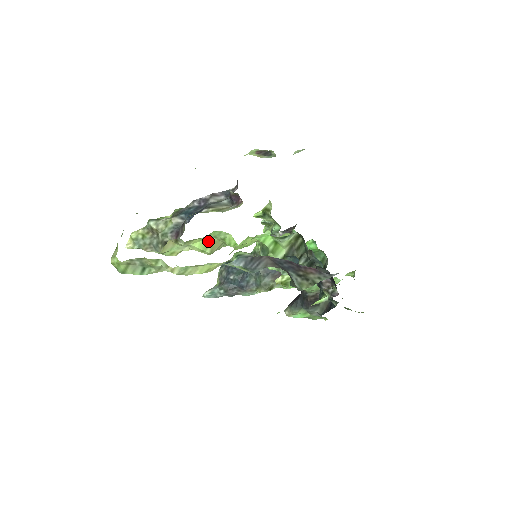
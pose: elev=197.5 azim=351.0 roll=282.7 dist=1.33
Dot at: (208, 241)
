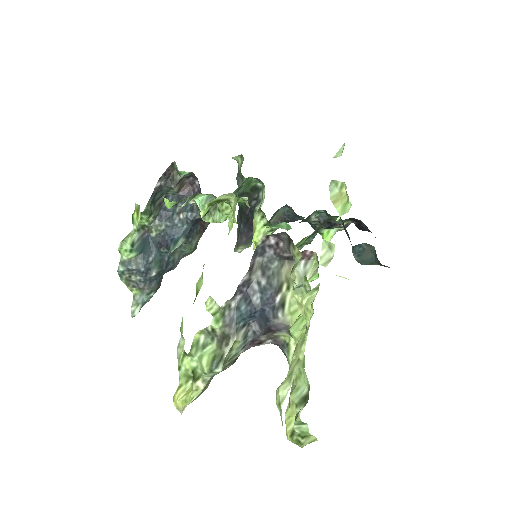
Dot at: occluded
